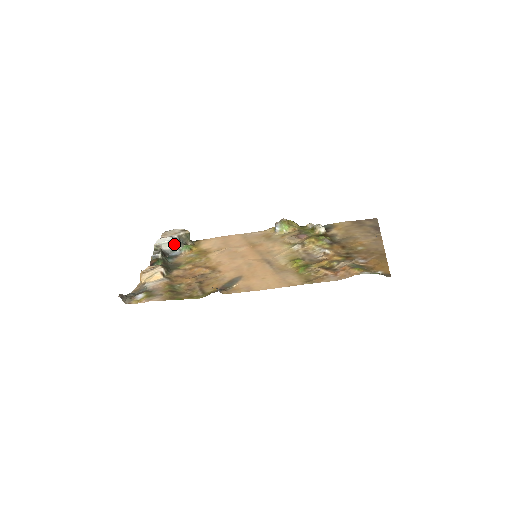
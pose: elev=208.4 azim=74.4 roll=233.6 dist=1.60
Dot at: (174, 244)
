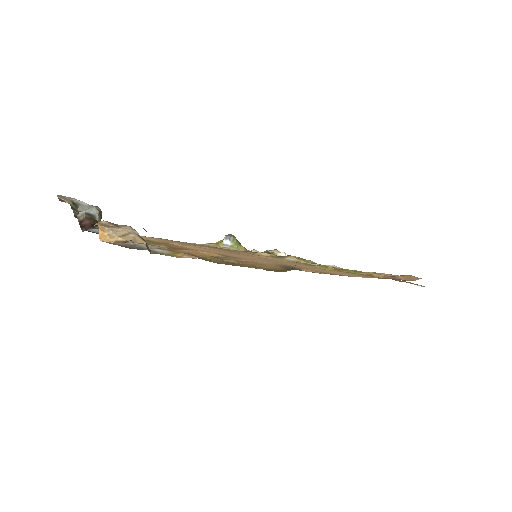
Dot at: occluded
